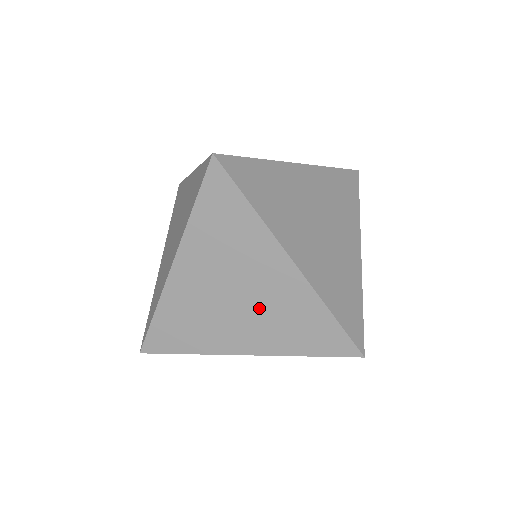
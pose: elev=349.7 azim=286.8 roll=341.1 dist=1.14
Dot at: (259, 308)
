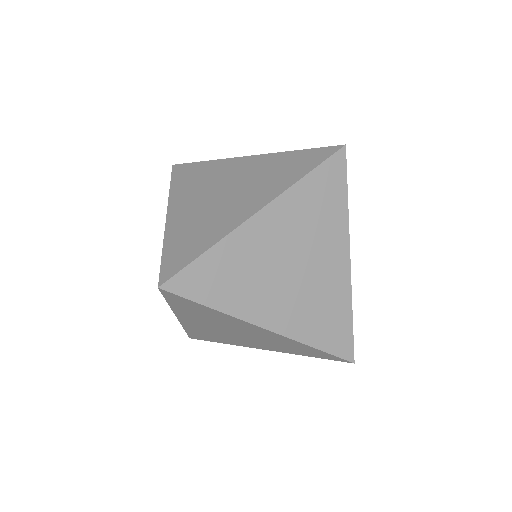
Dot at: (257, 339)
